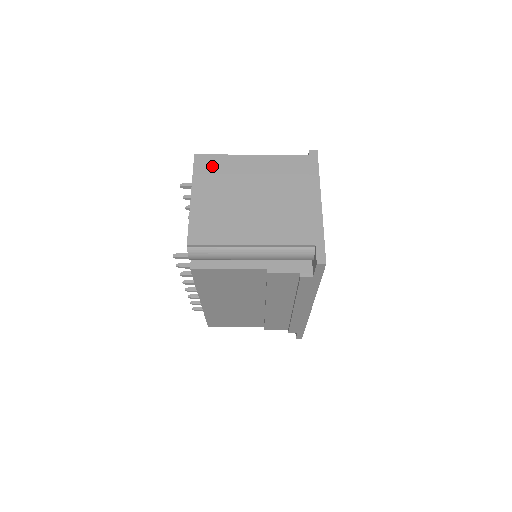
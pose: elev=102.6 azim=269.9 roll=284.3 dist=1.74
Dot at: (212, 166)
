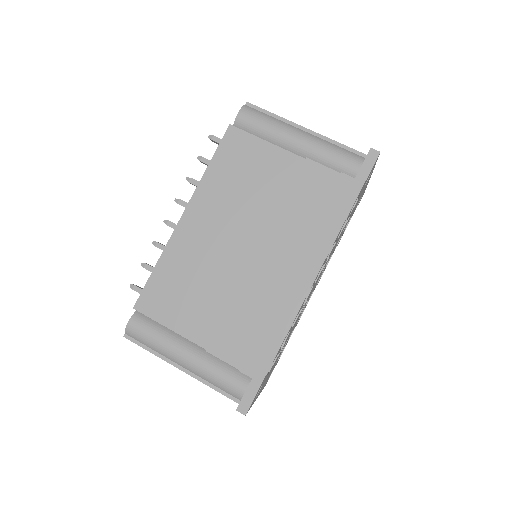
Dot at: occluded
